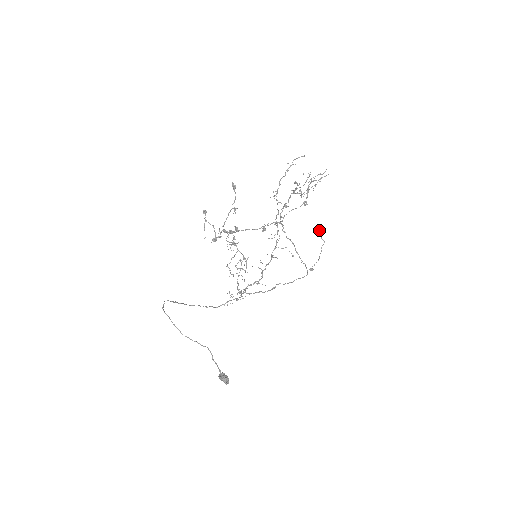
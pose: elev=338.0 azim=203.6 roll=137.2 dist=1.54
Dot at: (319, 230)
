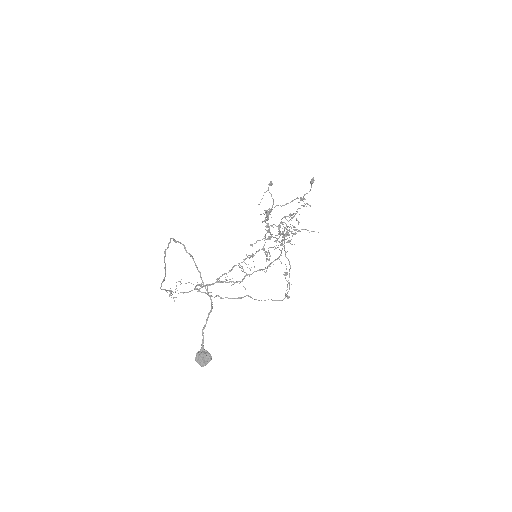
Dot at: (285, 272)
